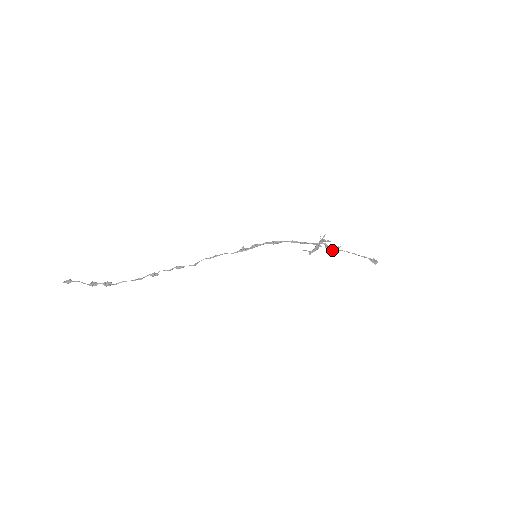
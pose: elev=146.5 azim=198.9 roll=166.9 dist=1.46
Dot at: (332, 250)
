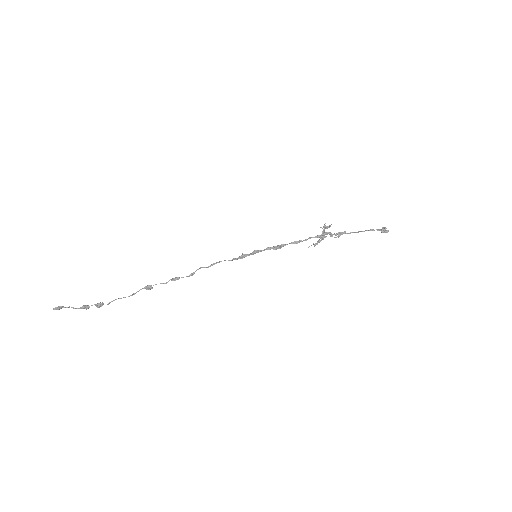
Dot at: occluded
